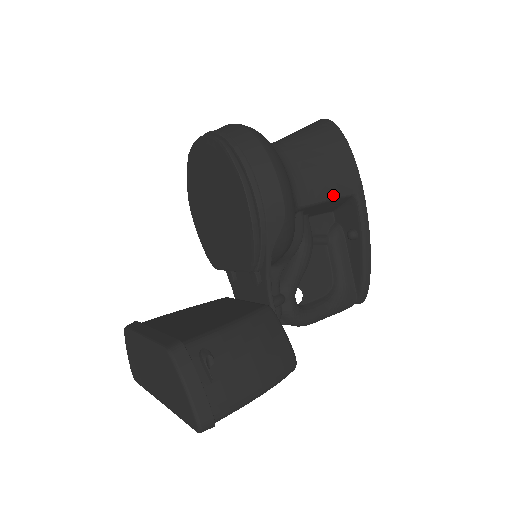
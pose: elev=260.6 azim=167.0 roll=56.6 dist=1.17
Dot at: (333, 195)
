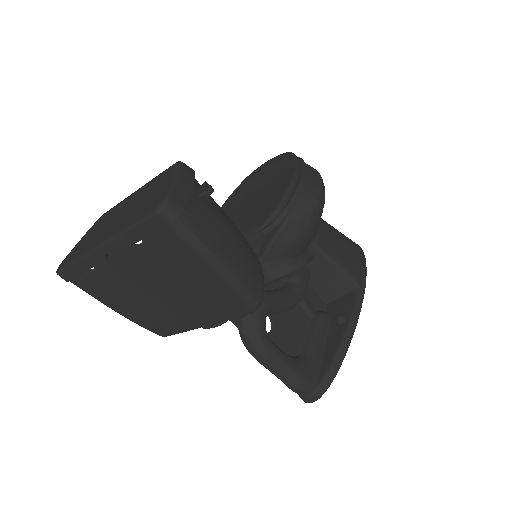
Dot at: (342, 265)
